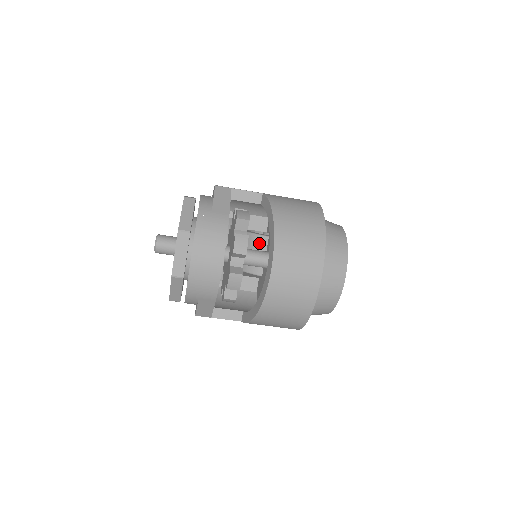
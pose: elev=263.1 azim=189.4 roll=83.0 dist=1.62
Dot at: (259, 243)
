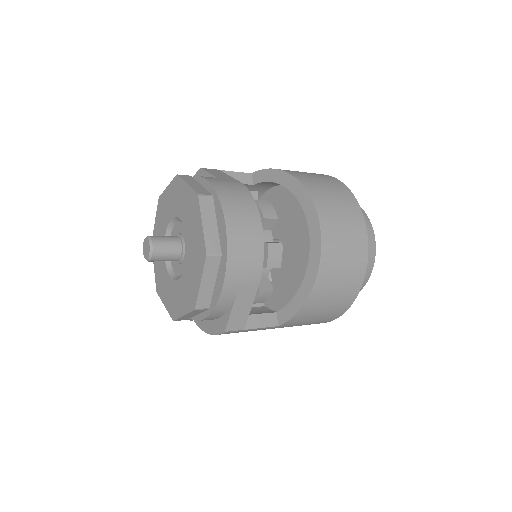
Dot at: occluded
